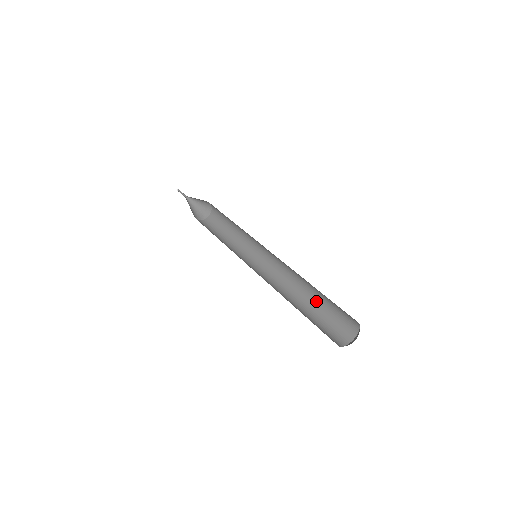
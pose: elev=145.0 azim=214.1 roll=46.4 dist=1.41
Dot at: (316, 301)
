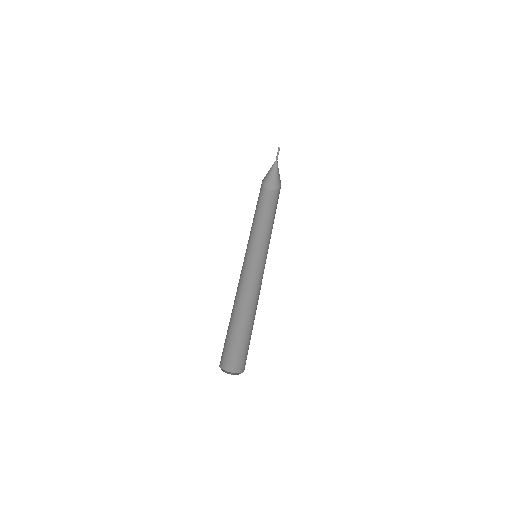
Dot at: (249, 326)
